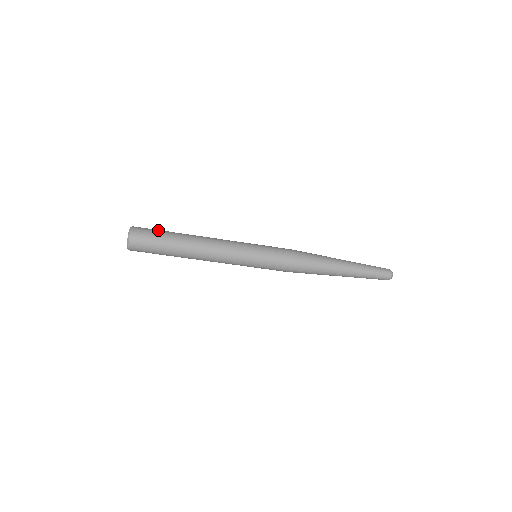
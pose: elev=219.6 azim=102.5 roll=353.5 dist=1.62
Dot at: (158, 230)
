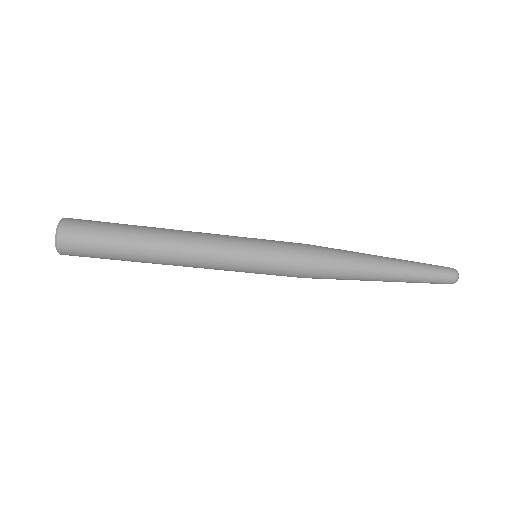
Dot at: (102, 227)
